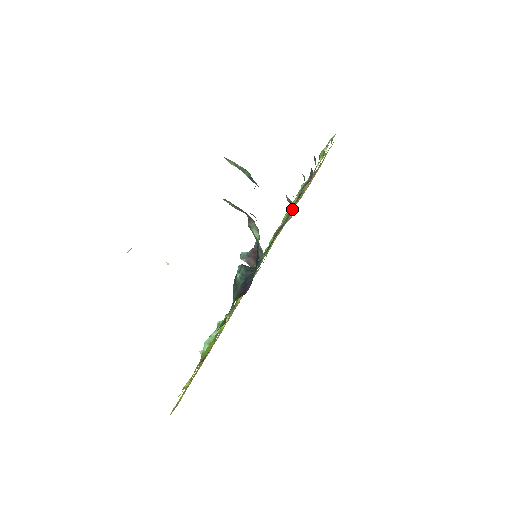
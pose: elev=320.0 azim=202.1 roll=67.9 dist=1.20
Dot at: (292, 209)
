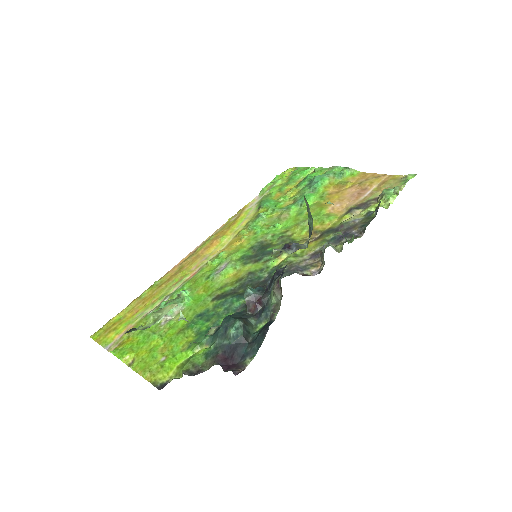
Dot at: (319, 261)
